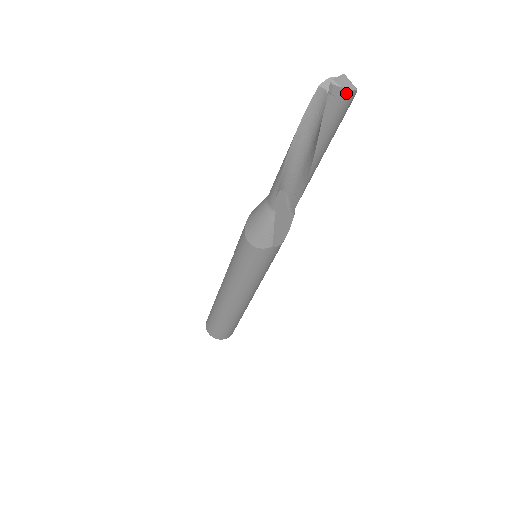
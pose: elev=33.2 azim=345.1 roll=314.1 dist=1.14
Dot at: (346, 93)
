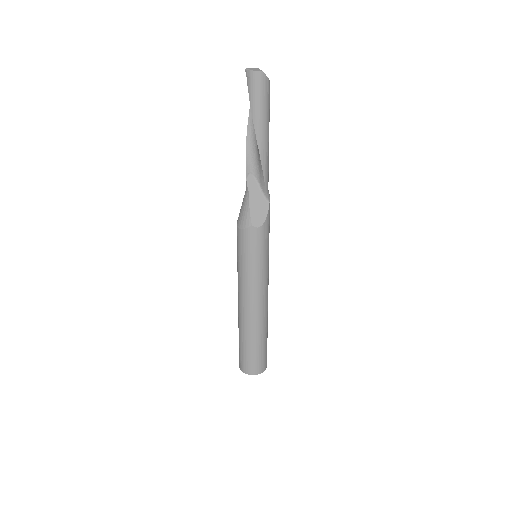
Dot at: (255, 74)
